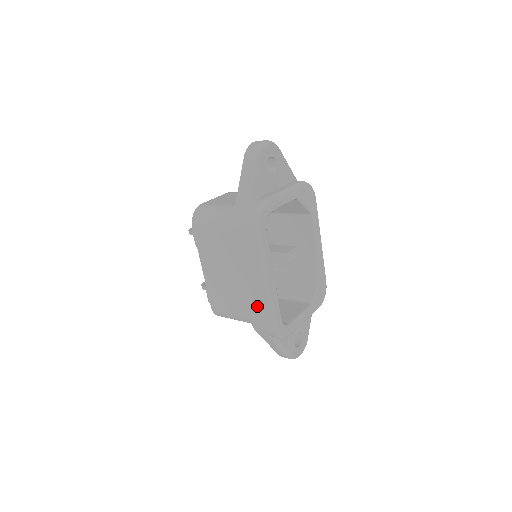
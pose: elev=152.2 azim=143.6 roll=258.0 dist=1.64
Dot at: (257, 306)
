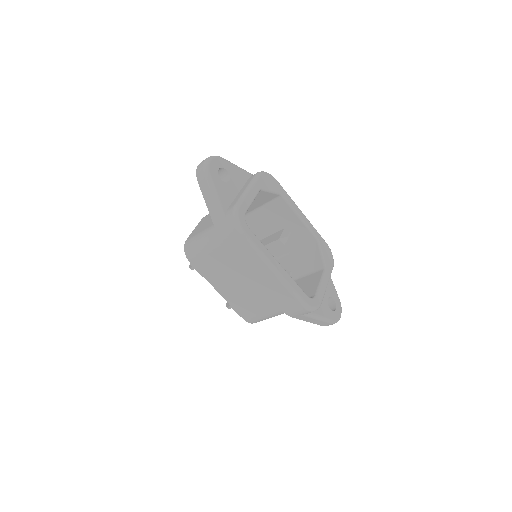
Dot at: (280, 296)
